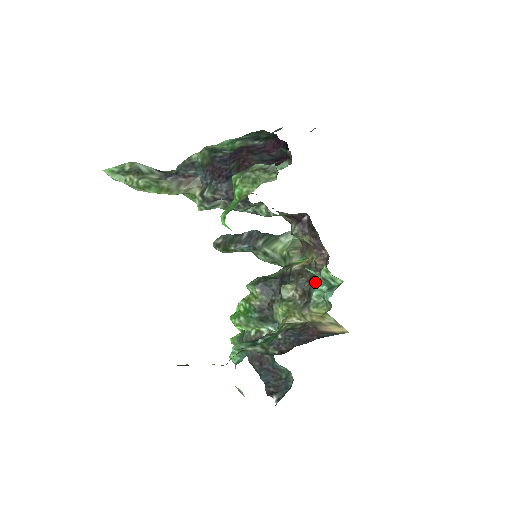
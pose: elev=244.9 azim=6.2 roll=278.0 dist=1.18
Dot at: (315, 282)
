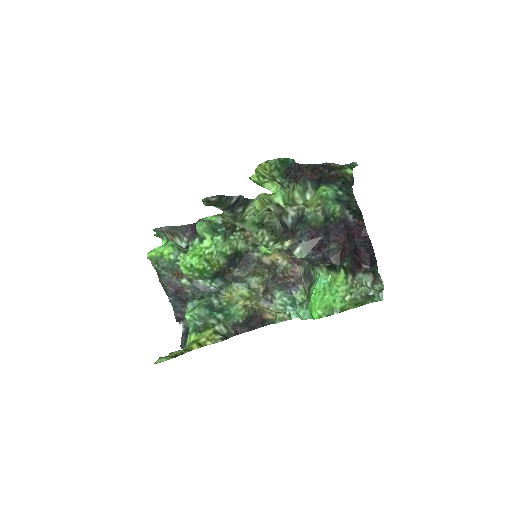
Dot at: (283, 291)
